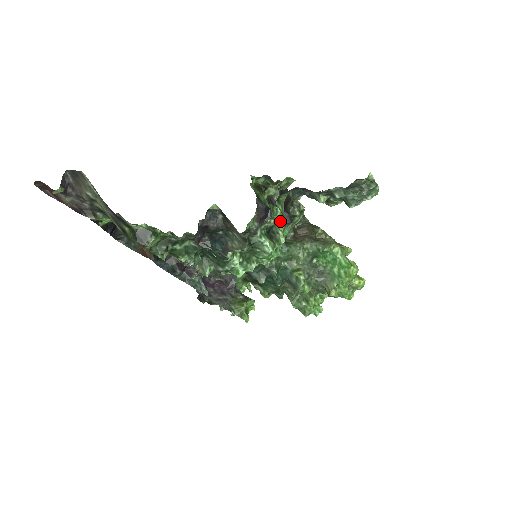
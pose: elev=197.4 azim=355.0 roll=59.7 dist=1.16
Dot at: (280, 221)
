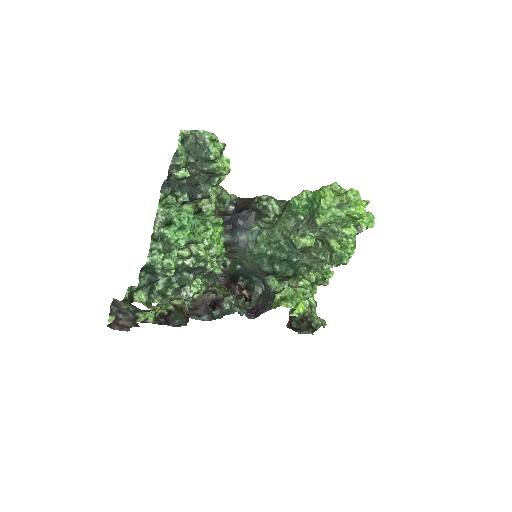
Dot at: (167, 212)
